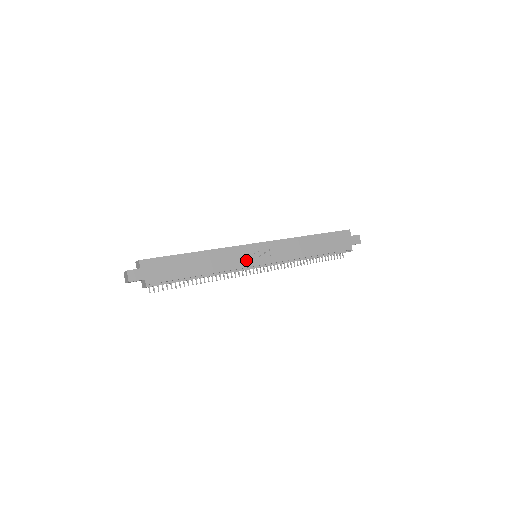
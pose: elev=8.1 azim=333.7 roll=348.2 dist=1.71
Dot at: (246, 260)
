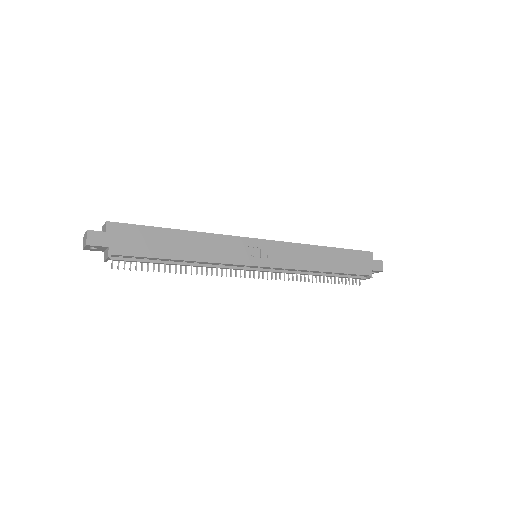
Dot at: (243, 256)
